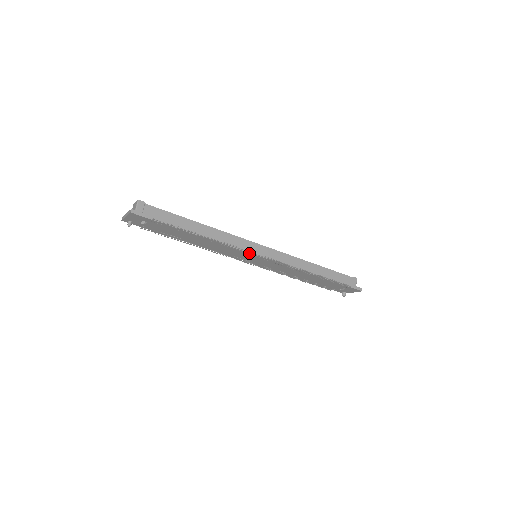
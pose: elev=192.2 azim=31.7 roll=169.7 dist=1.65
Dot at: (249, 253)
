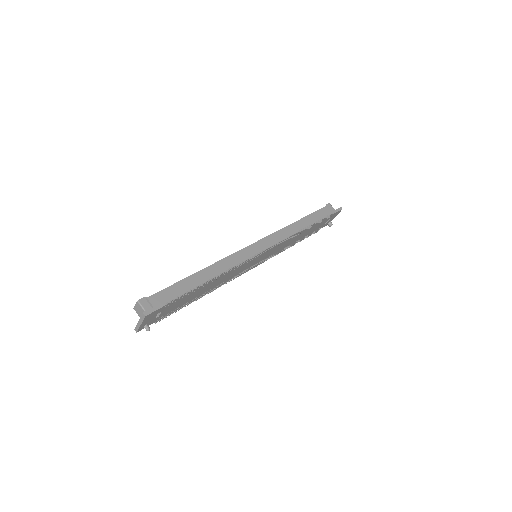
Dot at: (254, 258)
